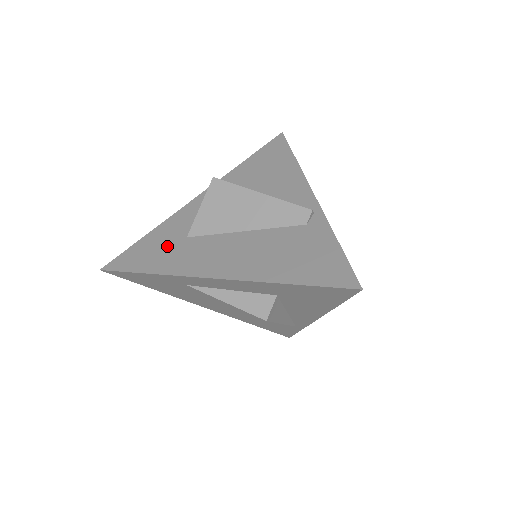
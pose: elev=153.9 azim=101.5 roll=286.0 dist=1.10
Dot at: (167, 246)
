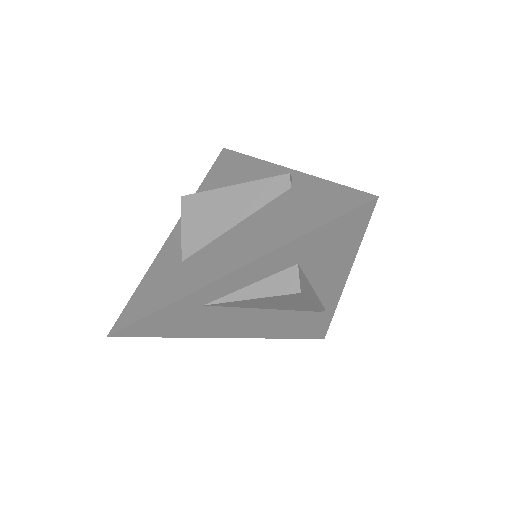
Dot at: (166, 279)
